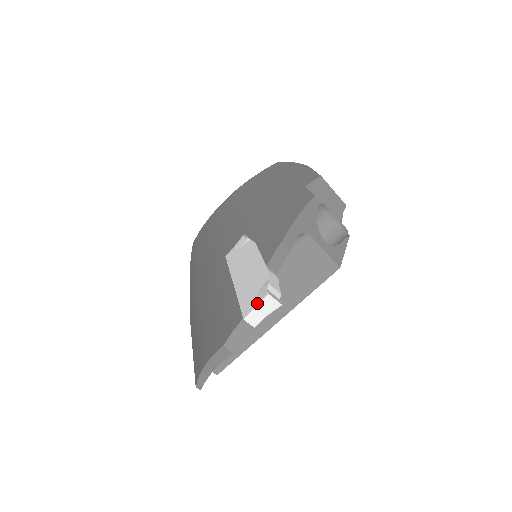
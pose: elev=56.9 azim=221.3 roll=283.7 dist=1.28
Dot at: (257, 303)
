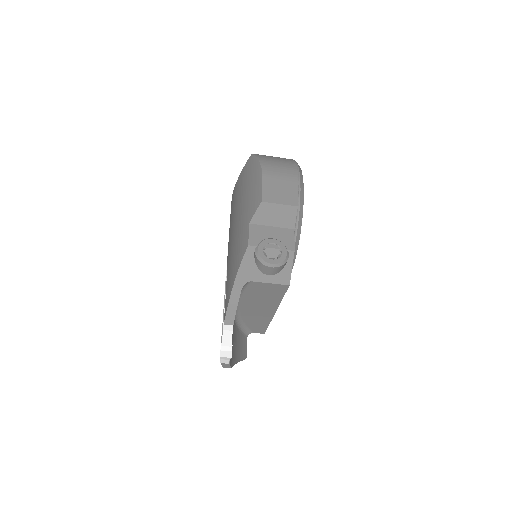
Dot at: occluded
